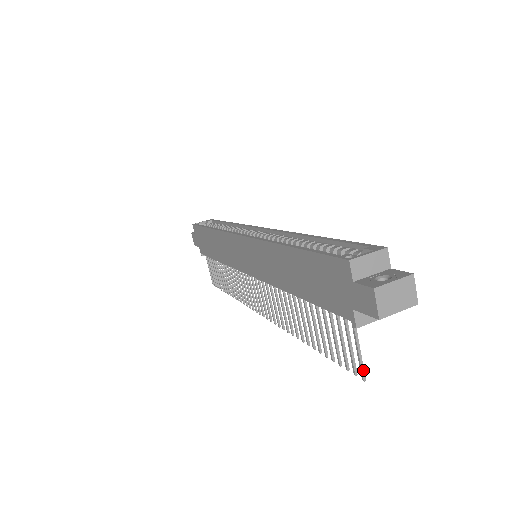
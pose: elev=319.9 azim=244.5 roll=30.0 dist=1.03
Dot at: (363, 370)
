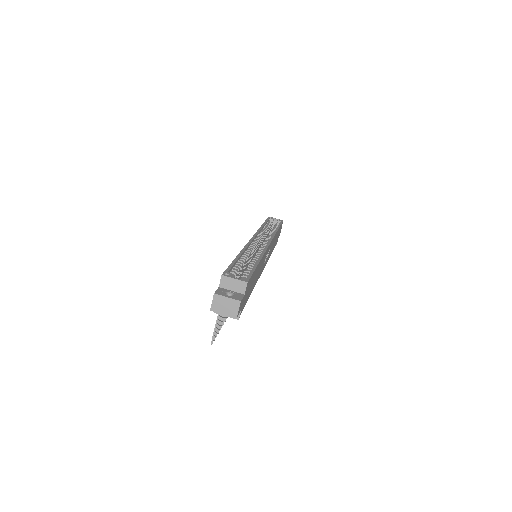
Dot at: (213, 338)
